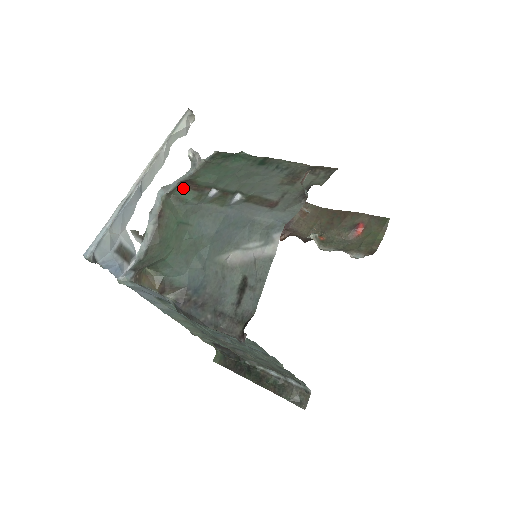
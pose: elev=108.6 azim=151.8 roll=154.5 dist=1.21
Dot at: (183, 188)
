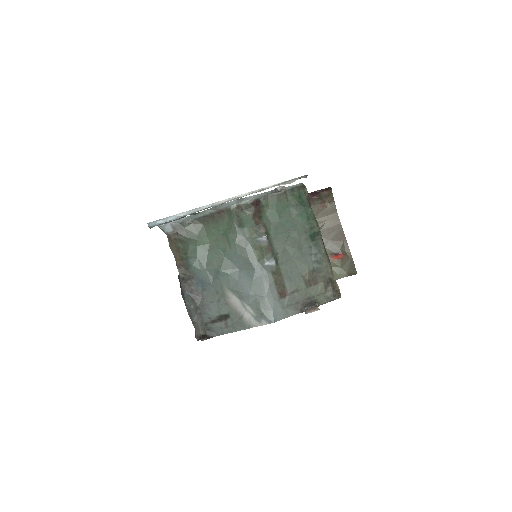
Dot at: (250, 215)
